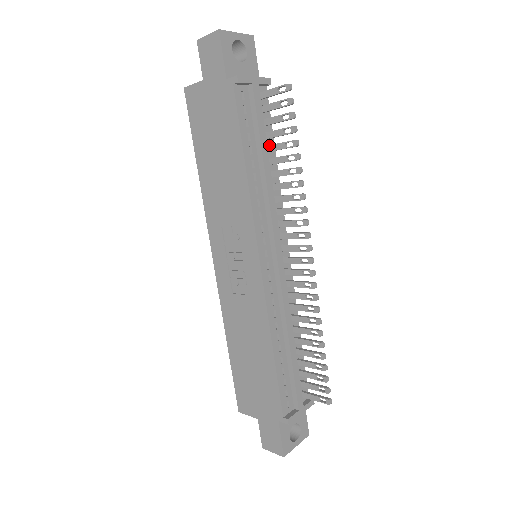
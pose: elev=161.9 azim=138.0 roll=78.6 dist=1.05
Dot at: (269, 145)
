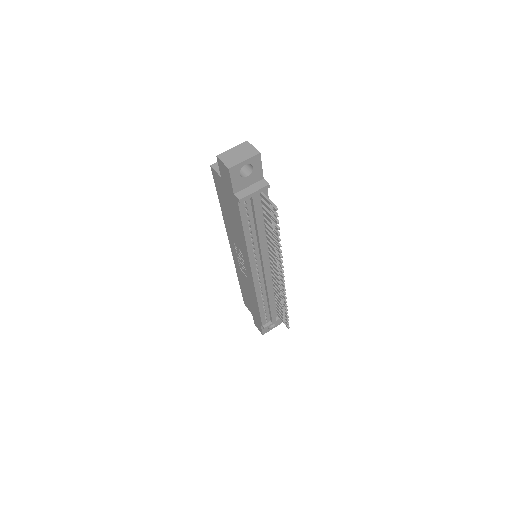
Dot at: (265, 220)
